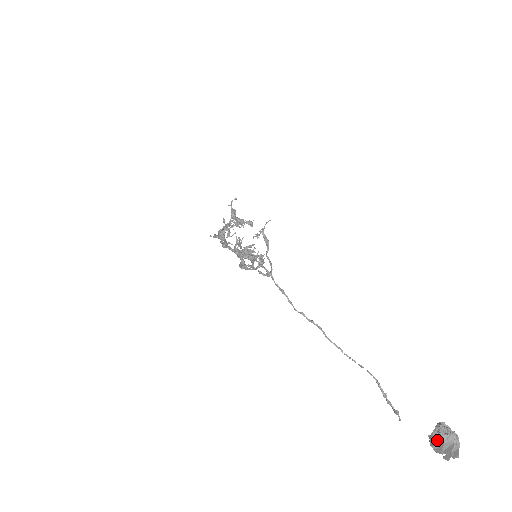
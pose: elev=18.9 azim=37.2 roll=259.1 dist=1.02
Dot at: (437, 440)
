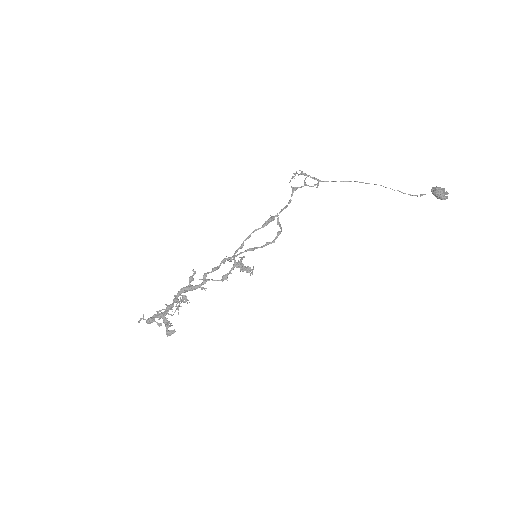
Dot at: (439, 188)
